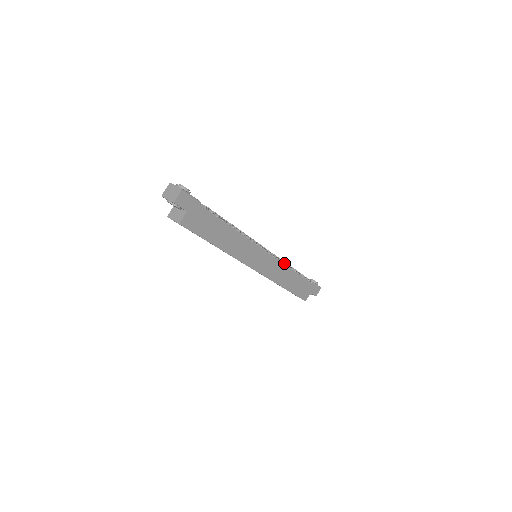
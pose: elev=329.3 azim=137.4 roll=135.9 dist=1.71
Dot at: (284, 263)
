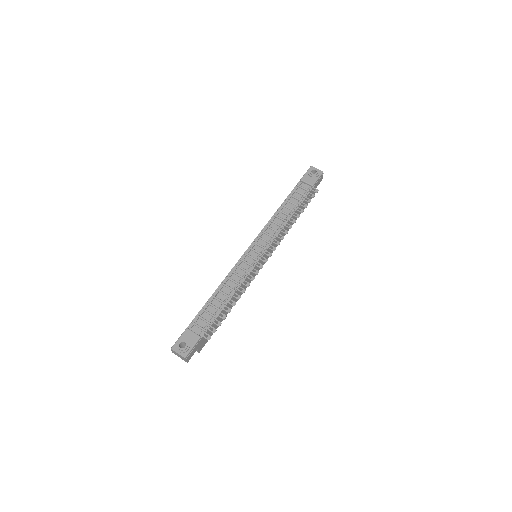
Dot at: (281, 227)
